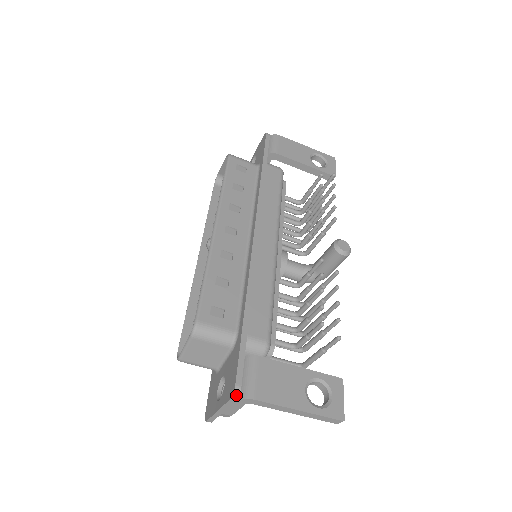
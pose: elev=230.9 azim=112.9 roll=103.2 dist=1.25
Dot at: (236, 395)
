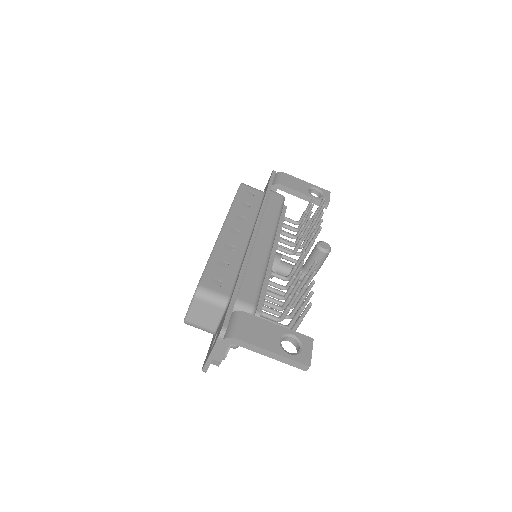
Dot at: (222, 334)
